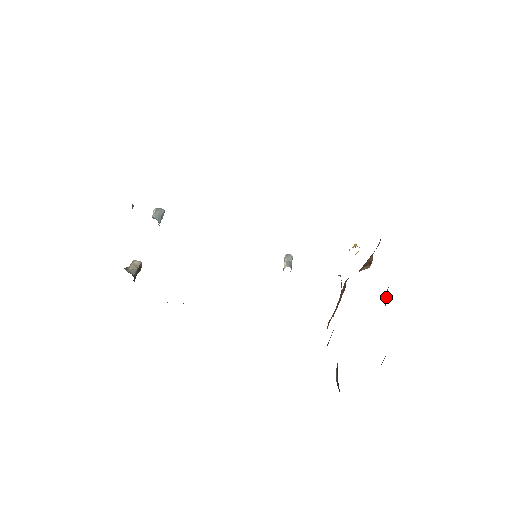
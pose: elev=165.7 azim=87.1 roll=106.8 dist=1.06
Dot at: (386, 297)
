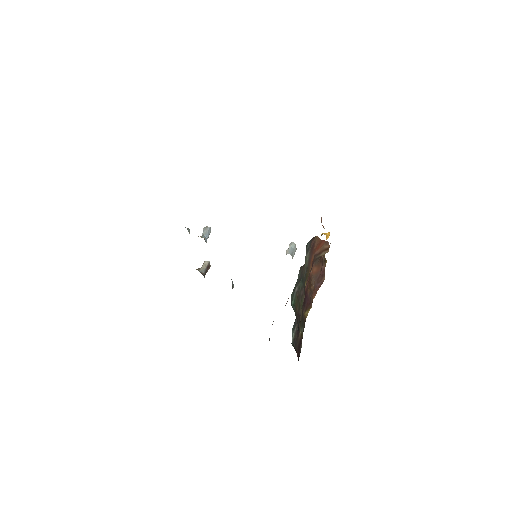
Dot at: (299, 289)
